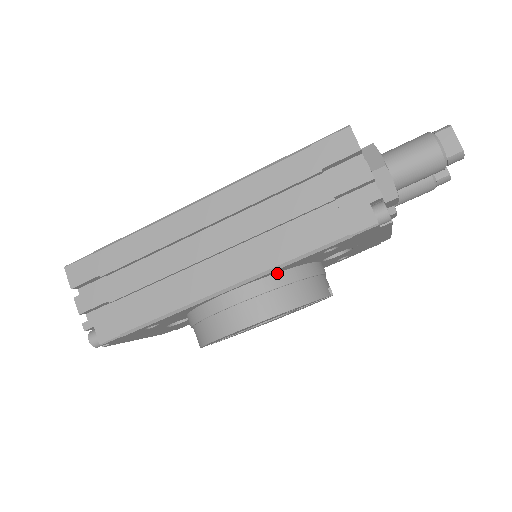
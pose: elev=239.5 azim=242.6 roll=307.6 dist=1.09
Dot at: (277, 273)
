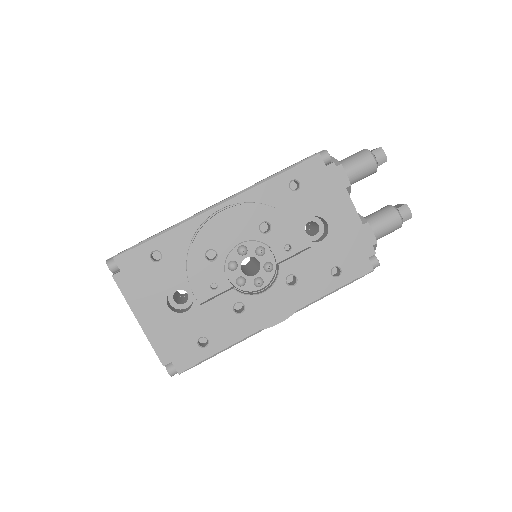
Dot at: occluded
